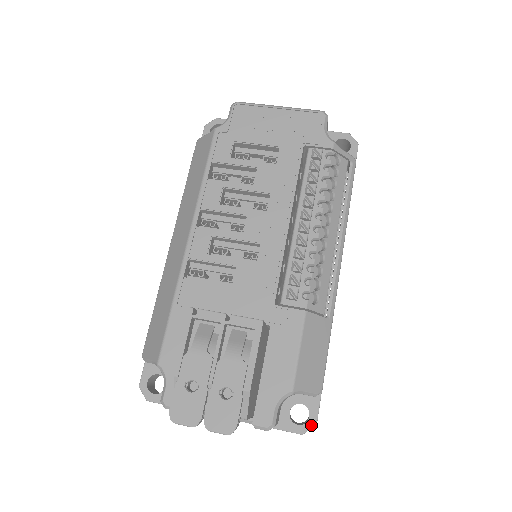
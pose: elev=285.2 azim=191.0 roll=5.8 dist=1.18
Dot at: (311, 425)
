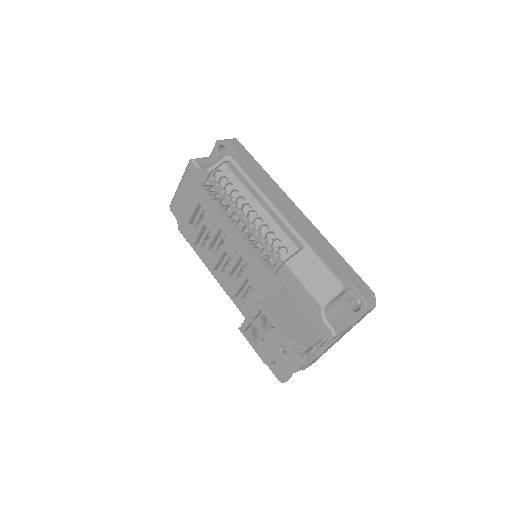
Dot at: (364, 304)
